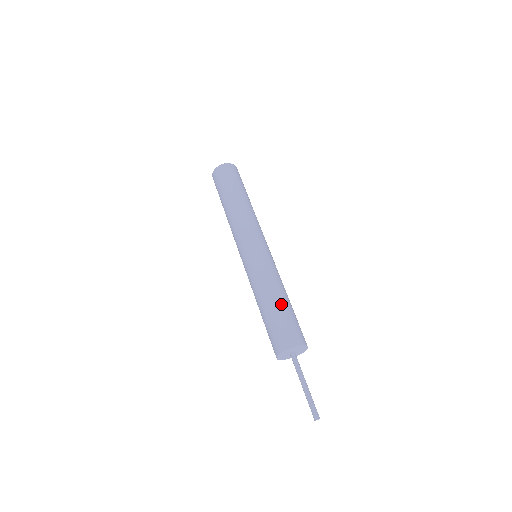
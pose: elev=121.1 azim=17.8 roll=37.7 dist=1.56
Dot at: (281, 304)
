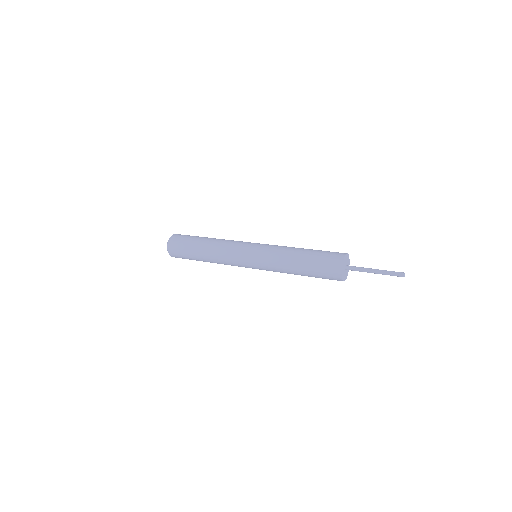
Dot at: (309, 249)
